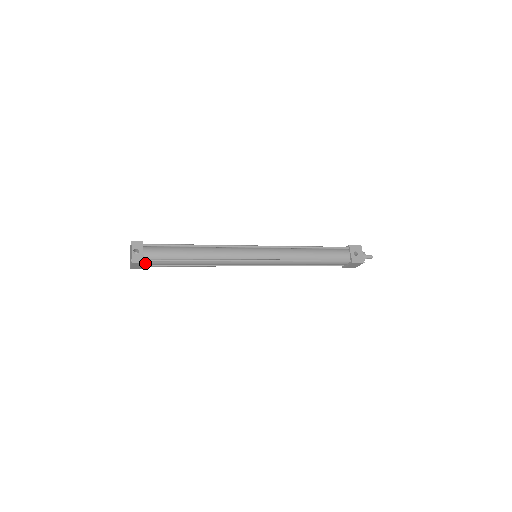
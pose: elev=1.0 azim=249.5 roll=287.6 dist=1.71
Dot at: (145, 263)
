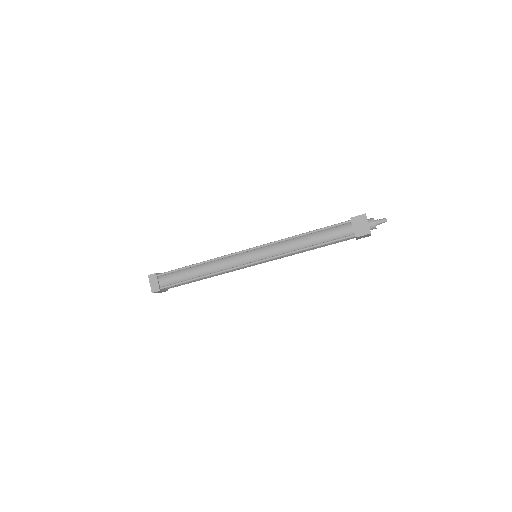
Dot at: (160, 279)
